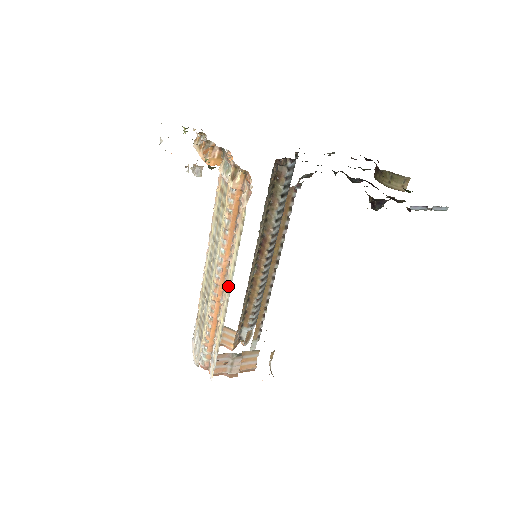
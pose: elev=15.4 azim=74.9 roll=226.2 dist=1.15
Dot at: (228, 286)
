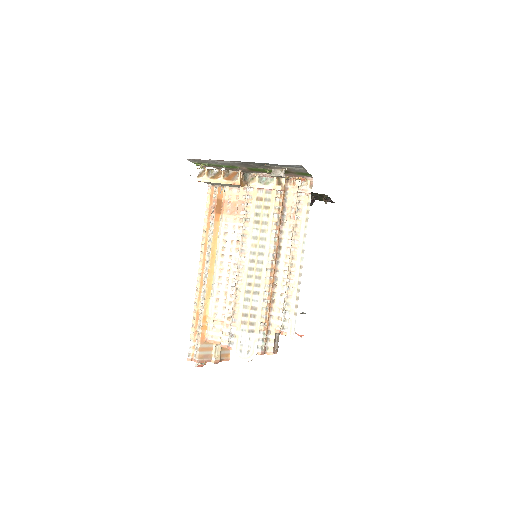
Dot at: (299, 255)
